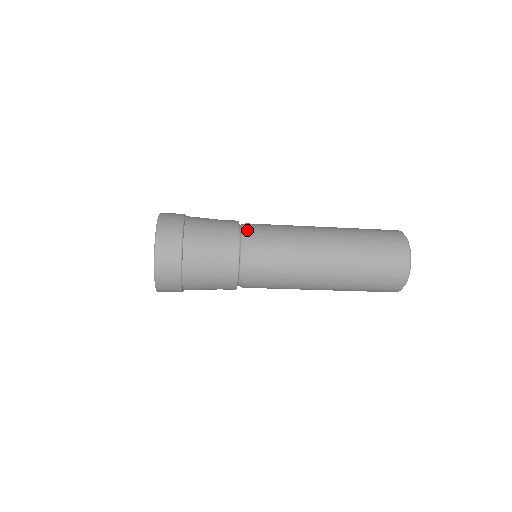
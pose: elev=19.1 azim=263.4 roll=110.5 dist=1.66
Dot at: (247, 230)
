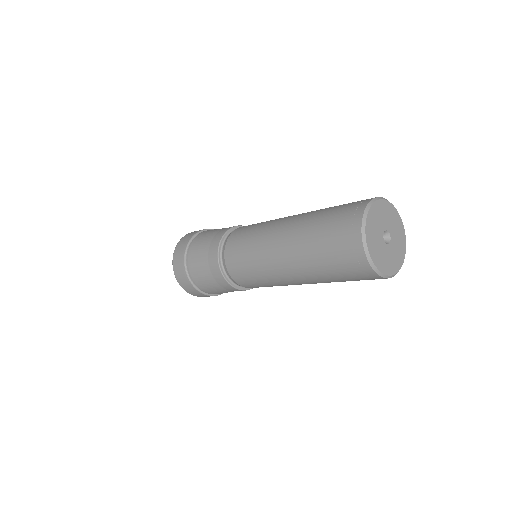
Dot at: (226, 266)
